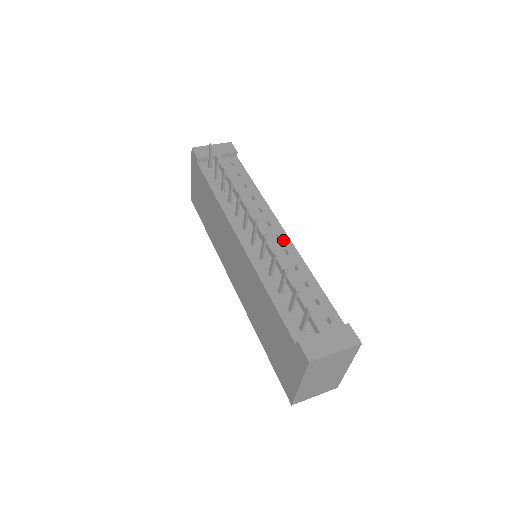
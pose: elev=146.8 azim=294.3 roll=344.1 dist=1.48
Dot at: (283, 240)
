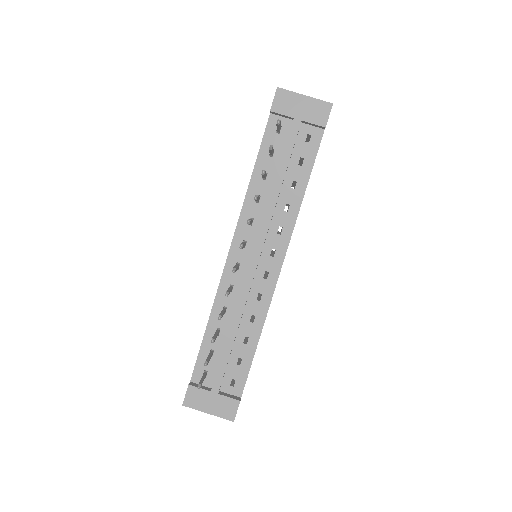
Dot at: (268, 282)
